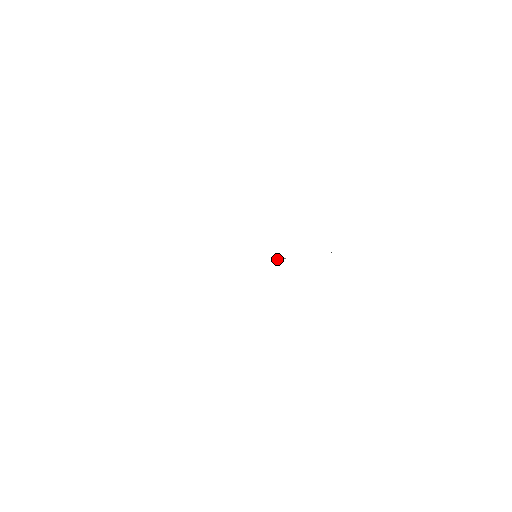
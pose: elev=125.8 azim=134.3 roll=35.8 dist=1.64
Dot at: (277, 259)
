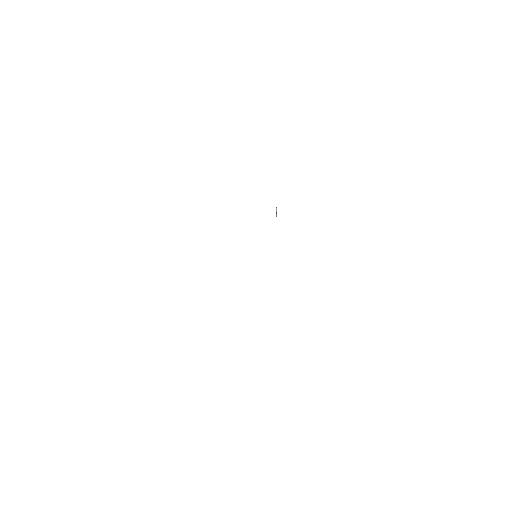
Dot at: occluded
